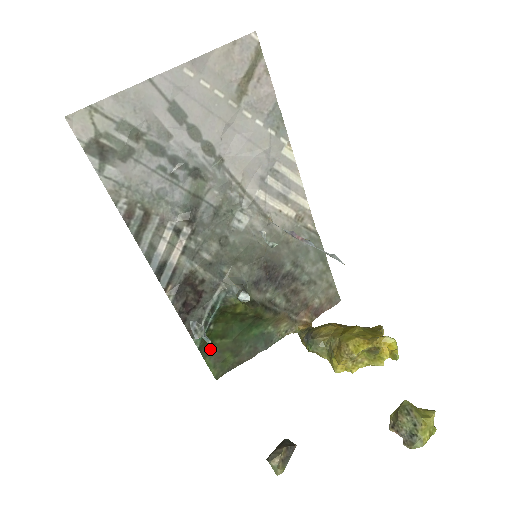
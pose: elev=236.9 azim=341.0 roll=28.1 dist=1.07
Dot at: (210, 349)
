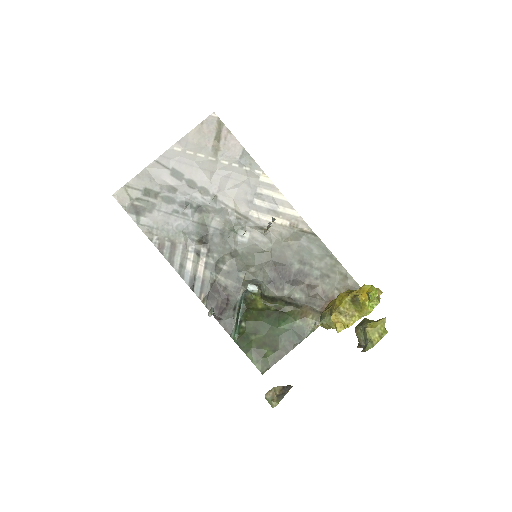
Dot at: (249, 345)
